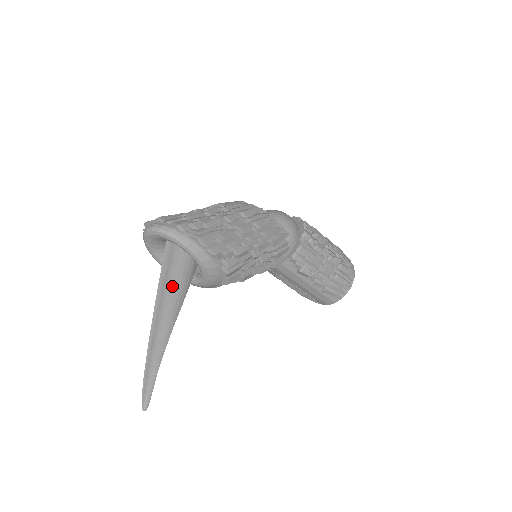
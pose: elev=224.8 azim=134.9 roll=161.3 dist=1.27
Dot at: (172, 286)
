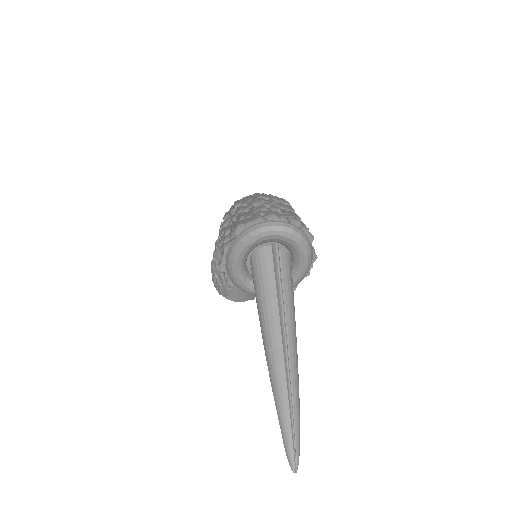
Dot at: (293, 309)
